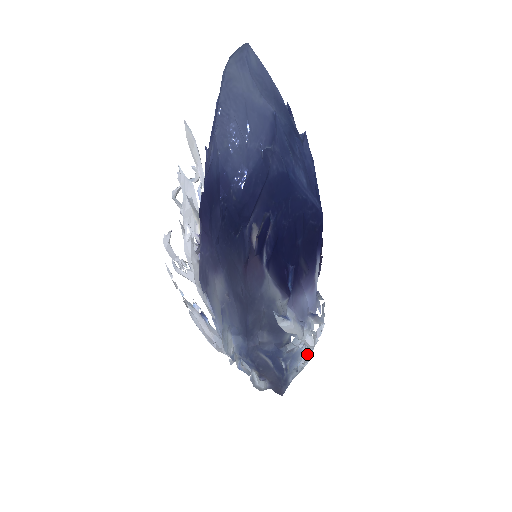
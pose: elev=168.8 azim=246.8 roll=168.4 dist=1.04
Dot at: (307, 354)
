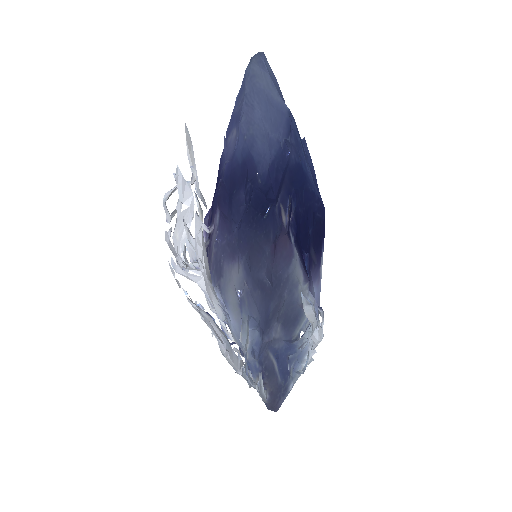
Dot at: (310, 354)
